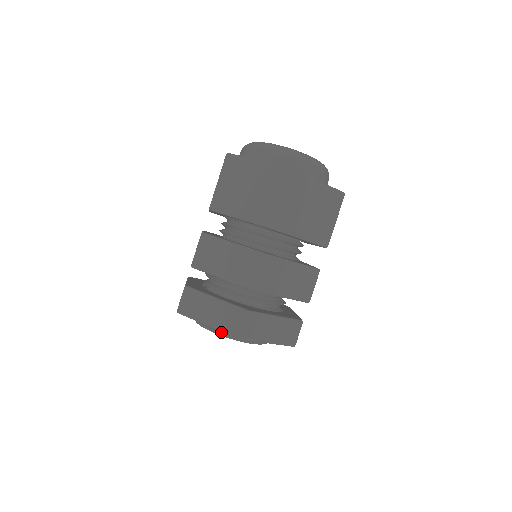
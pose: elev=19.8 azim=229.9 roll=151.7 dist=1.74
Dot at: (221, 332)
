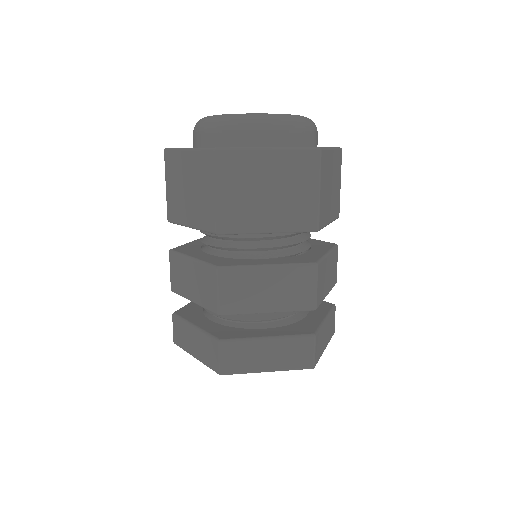
Dot at: occluded
